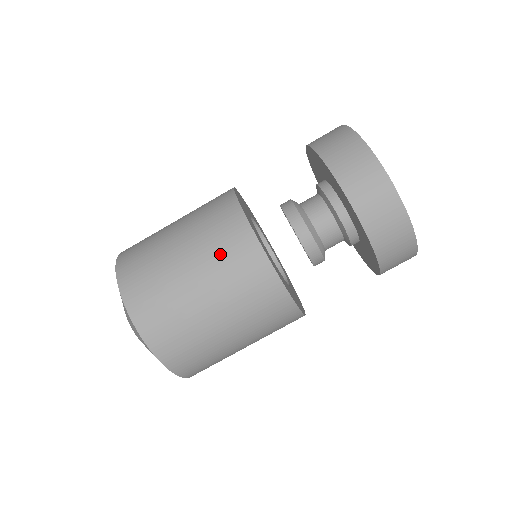
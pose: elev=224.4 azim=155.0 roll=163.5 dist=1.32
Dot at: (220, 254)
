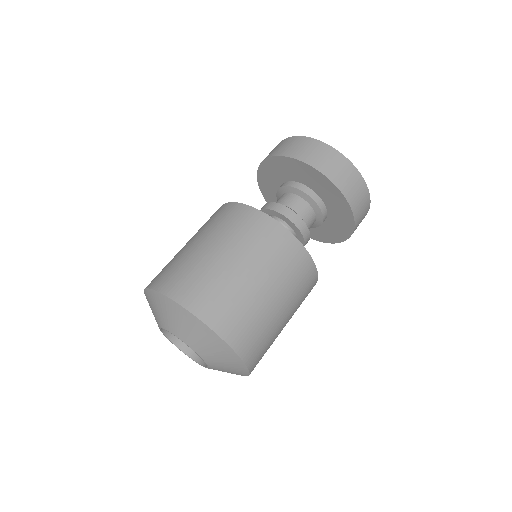
Dot at: (263, 249)
